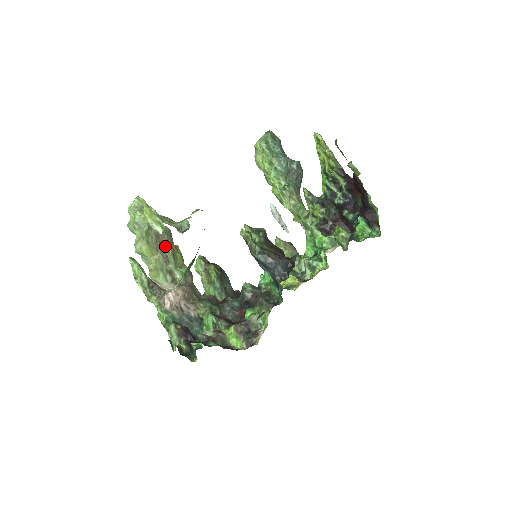
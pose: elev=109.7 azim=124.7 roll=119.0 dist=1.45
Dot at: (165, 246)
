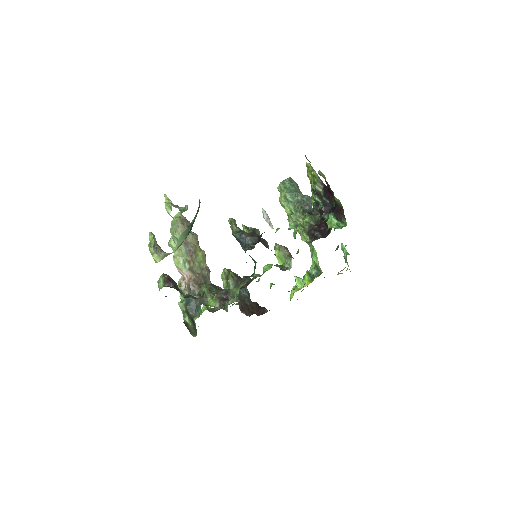
Dot at: (189, 243)
